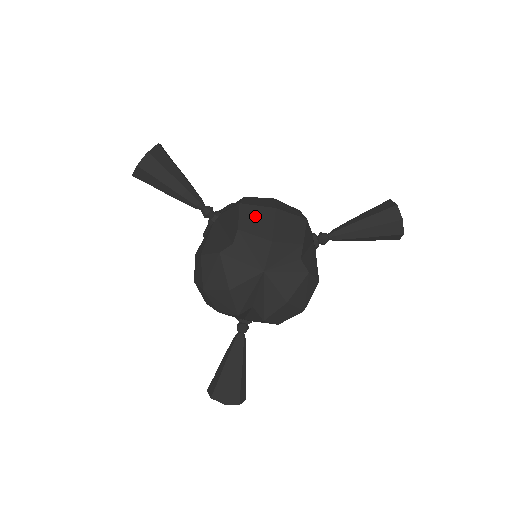
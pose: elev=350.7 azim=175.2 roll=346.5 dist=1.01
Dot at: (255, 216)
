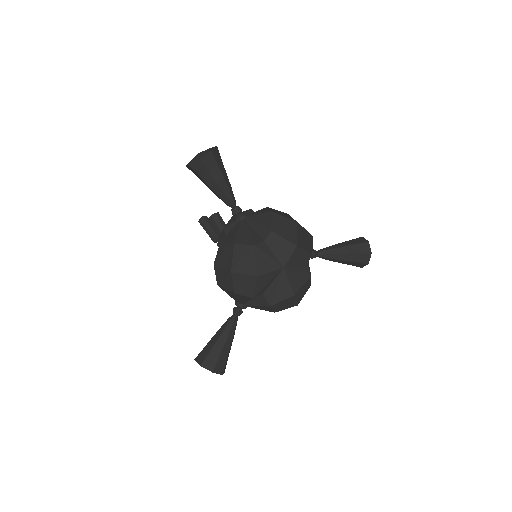
Dot at: (283, 224)
